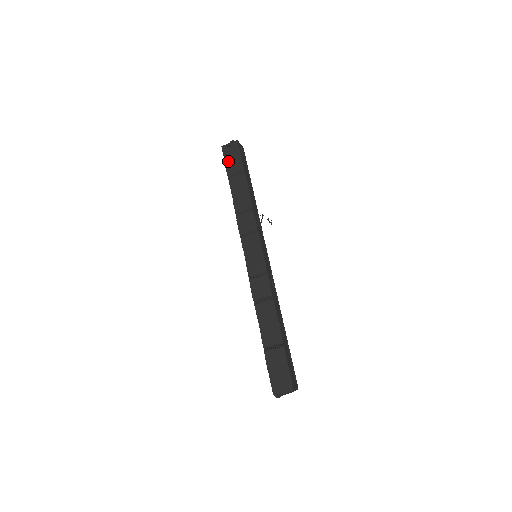
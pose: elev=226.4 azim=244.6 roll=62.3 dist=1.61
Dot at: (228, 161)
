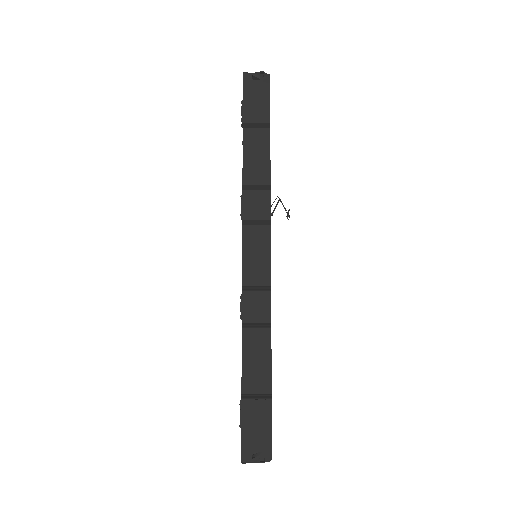
Dot at: (248, 100)
